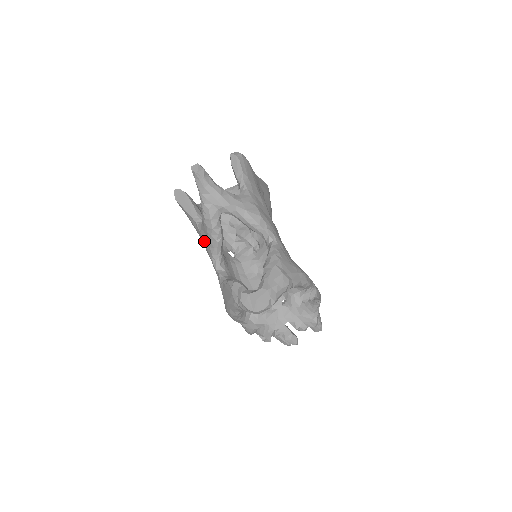
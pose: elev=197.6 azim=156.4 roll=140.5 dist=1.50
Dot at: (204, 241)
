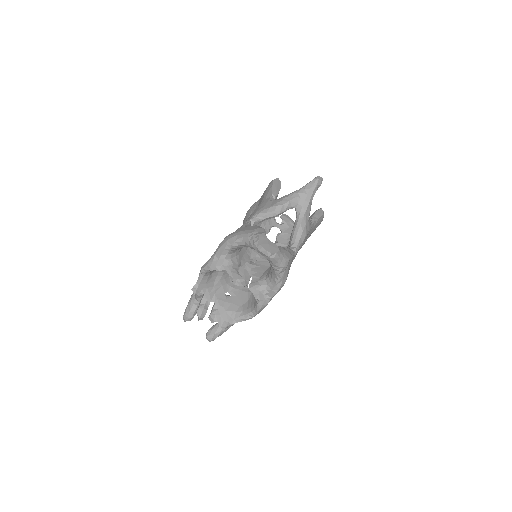
Dot at: (264, 205)
